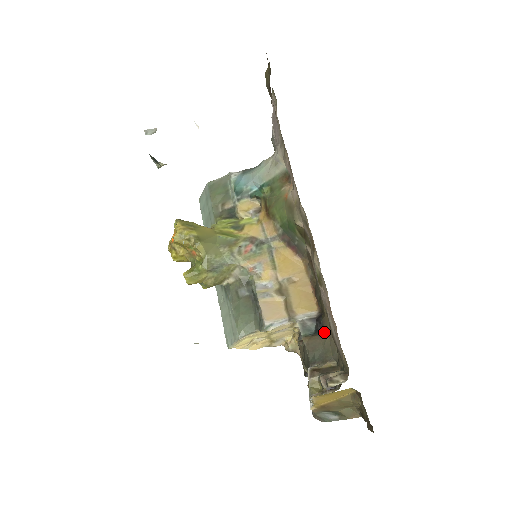
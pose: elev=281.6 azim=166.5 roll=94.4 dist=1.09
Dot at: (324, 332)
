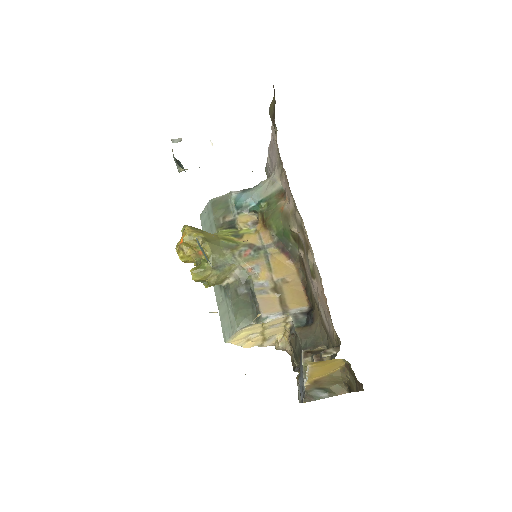
Dot at: (314, 323)
